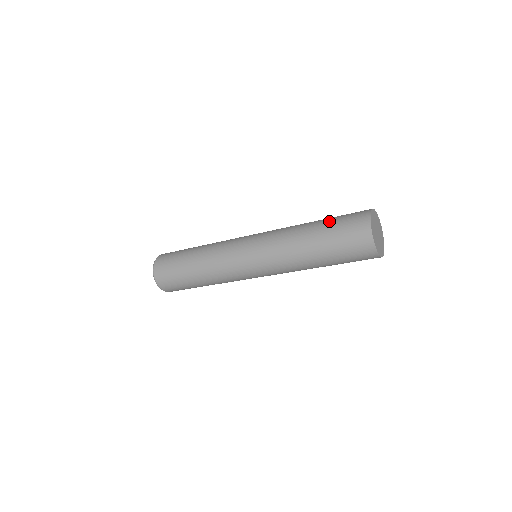
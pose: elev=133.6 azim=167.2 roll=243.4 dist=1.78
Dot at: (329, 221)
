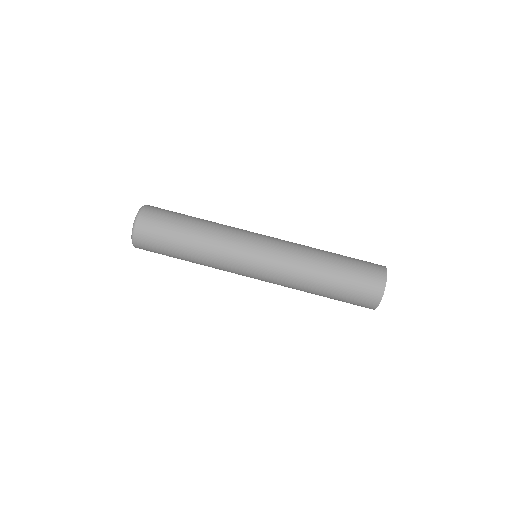
Dot at: (348, 258)
